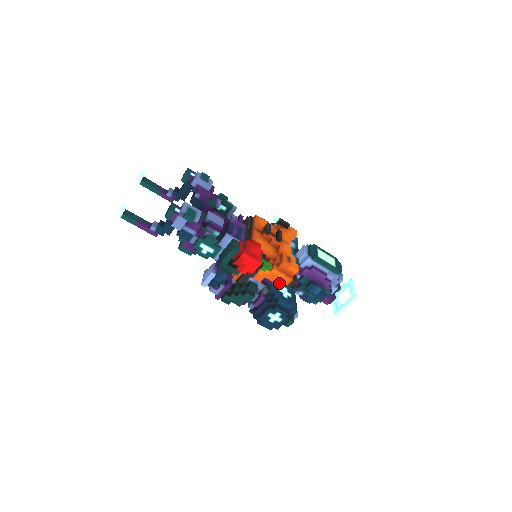
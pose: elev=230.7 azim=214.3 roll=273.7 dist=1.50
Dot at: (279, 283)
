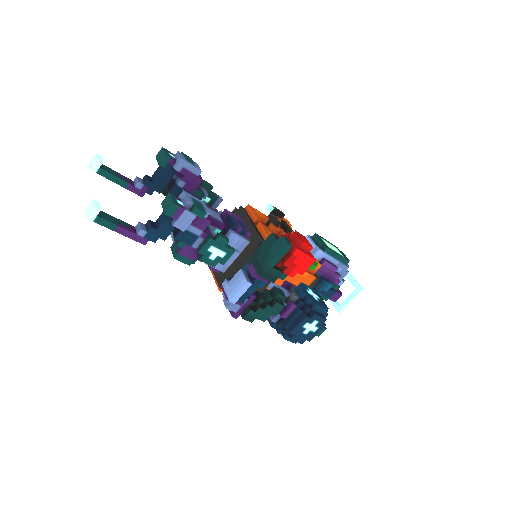
Dot at: (302, 284)
